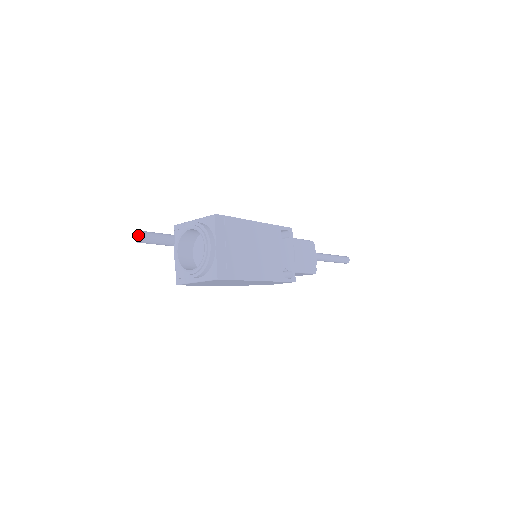
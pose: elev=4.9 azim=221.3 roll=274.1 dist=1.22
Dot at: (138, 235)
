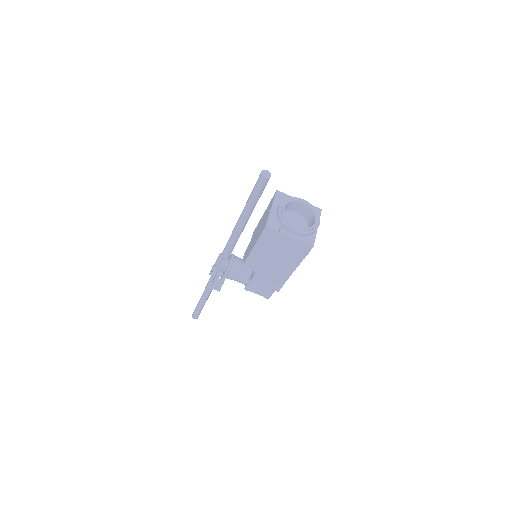
Dot at: (267, 173)
